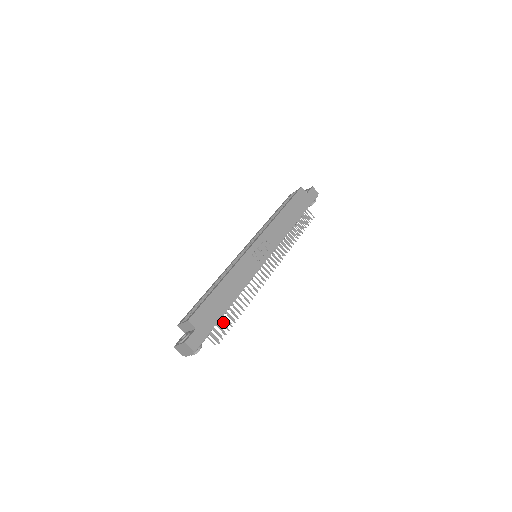
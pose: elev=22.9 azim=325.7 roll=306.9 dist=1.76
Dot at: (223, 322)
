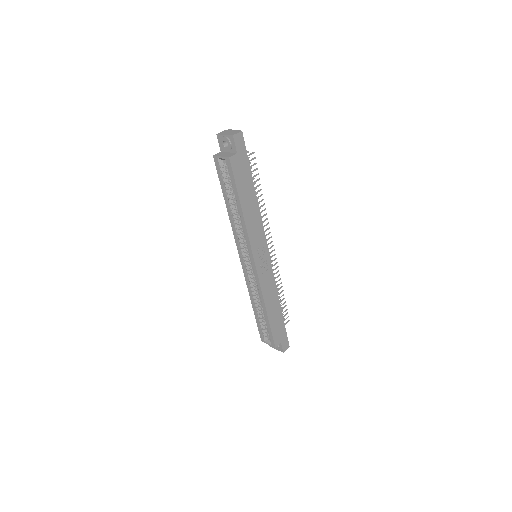
Dot at: occluded
